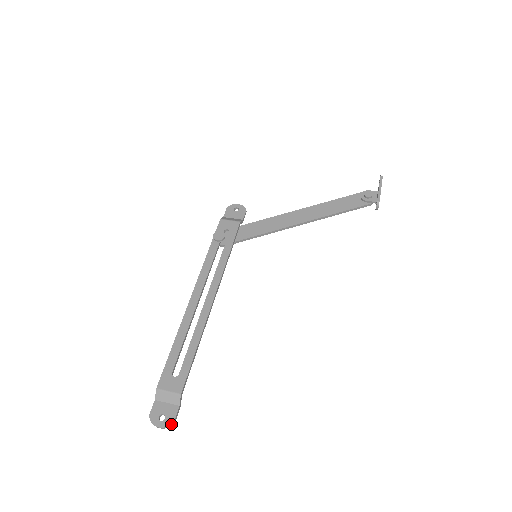
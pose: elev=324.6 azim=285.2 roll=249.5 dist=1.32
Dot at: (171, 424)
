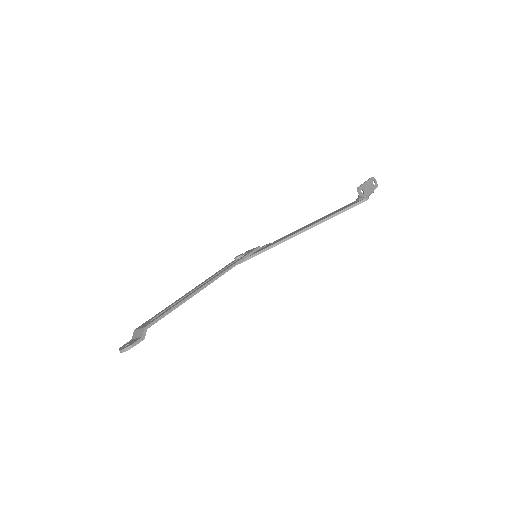
Dot at: (129, 347)
